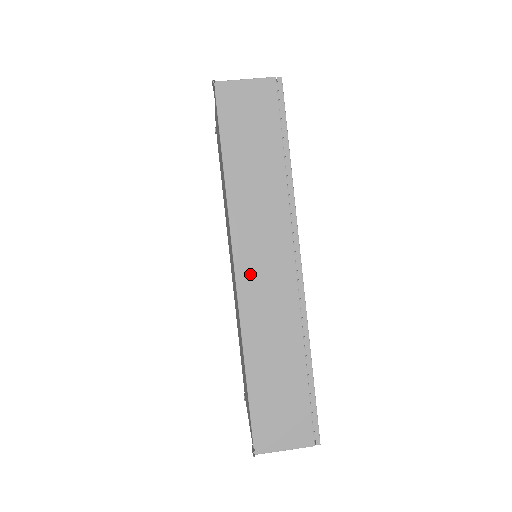
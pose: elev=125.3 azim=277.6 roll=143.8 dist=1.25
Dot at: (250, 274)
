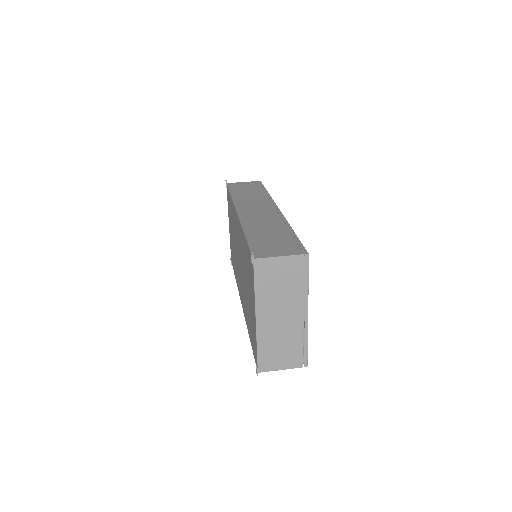
Dot at: (247, 212)
